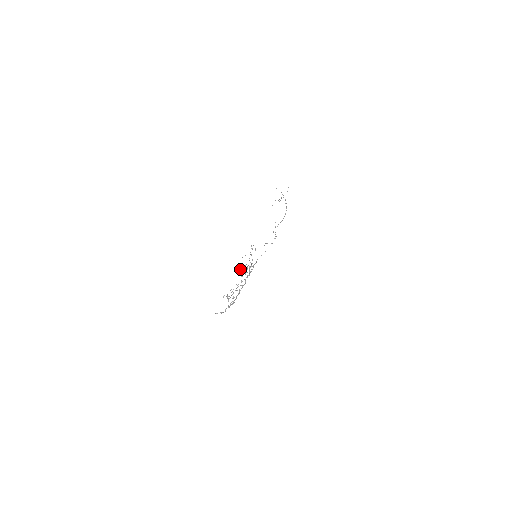
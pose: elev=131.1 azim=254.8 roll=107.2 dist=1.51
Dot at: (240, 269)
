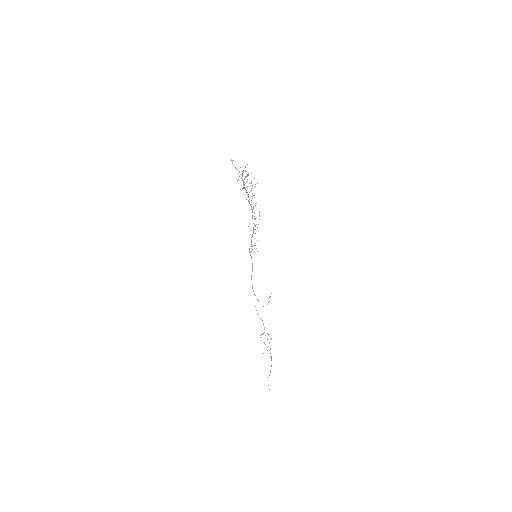
Dot at: occluded
